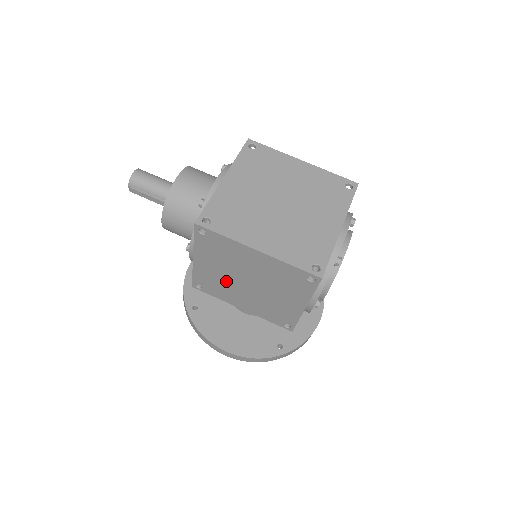
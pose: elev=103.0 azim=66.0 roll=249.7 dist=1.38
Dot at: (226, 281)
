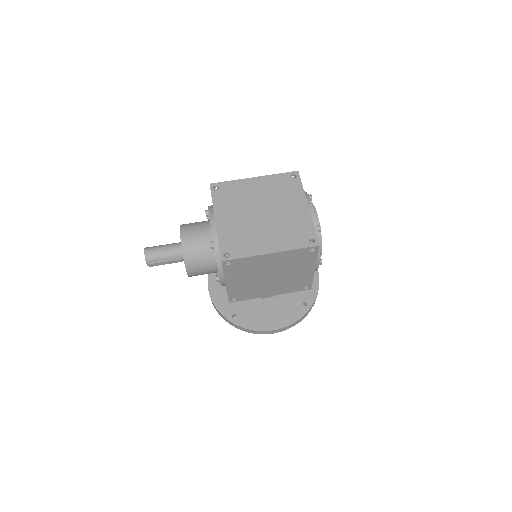
Dot at: (254, 284)
